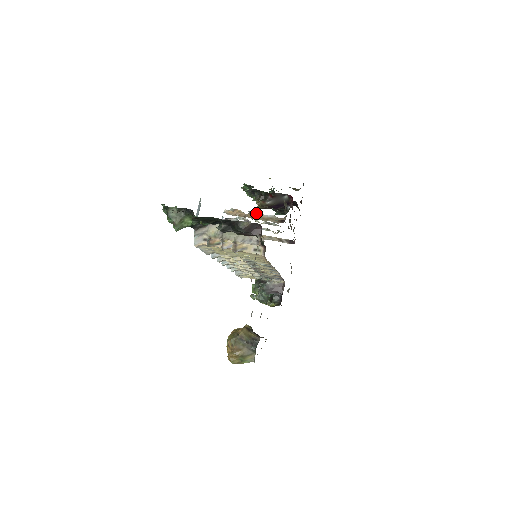
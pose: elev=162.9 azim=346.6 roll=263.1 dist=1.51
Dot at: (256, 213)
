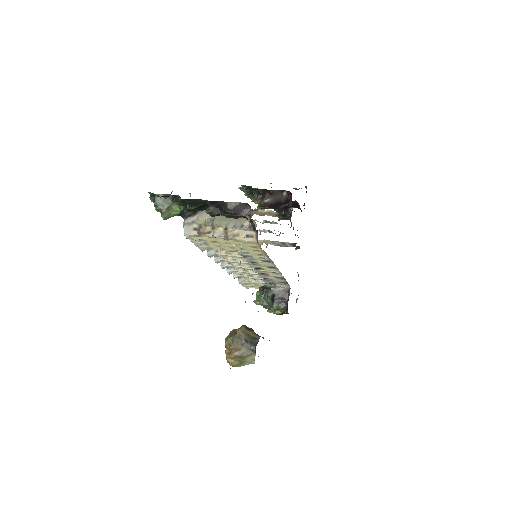
Dot at: occluded
